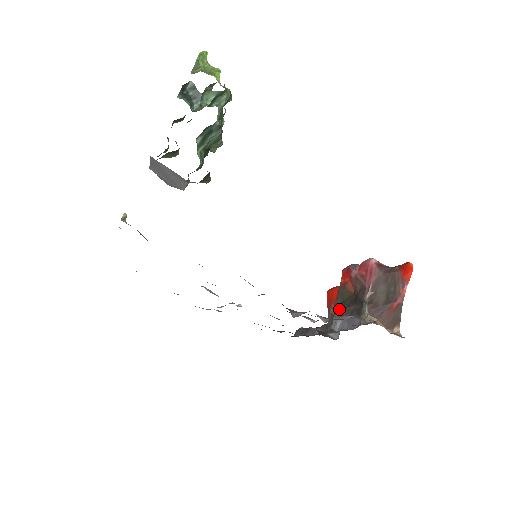
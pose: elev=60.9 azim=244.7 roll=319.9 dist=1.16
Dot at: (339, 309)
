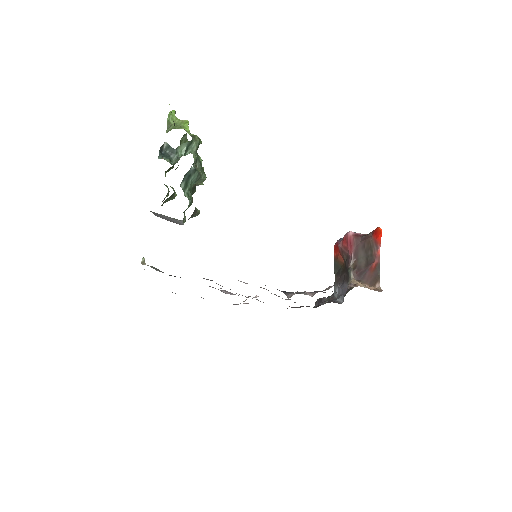
Dot at: (336, 278)
